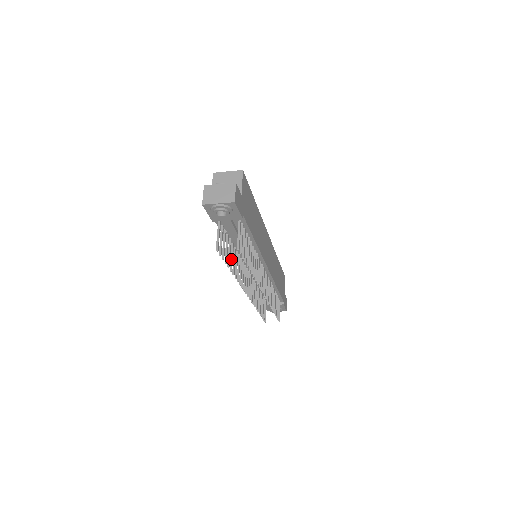
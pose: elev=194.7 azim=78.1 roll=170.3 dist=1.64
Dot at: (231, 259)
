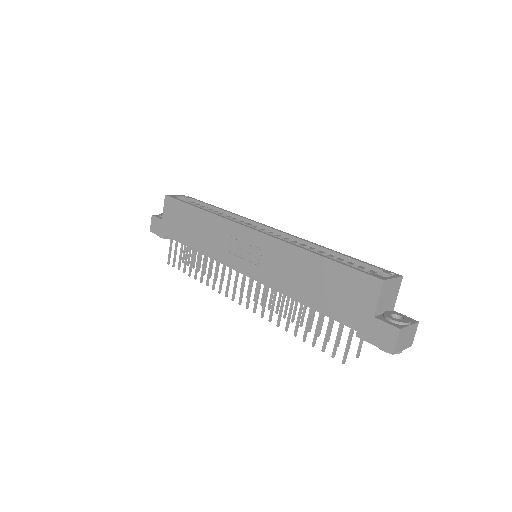
Dot at: (299, 322)
